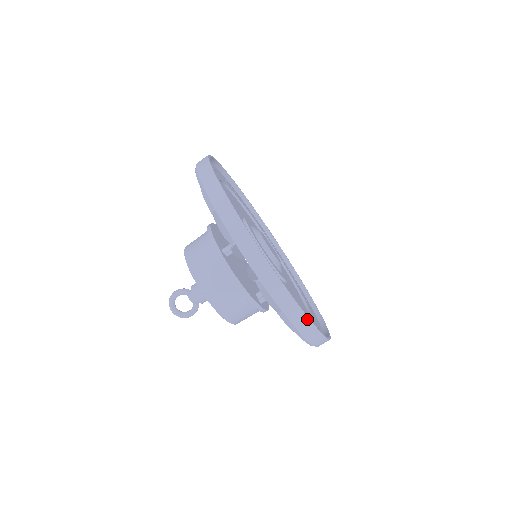
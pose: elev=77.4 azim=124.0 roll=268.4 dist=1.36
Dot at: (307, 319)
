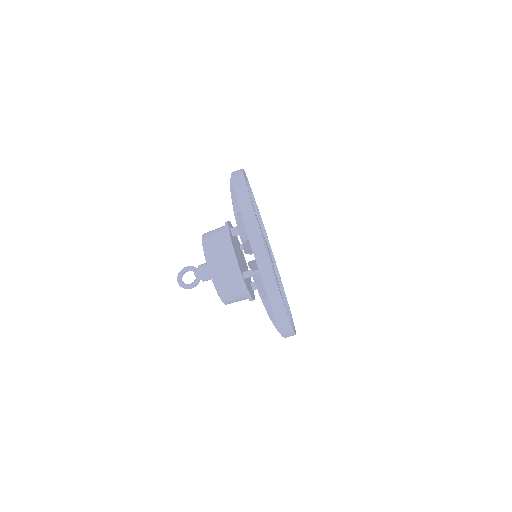
Dot at: (266, 254)
